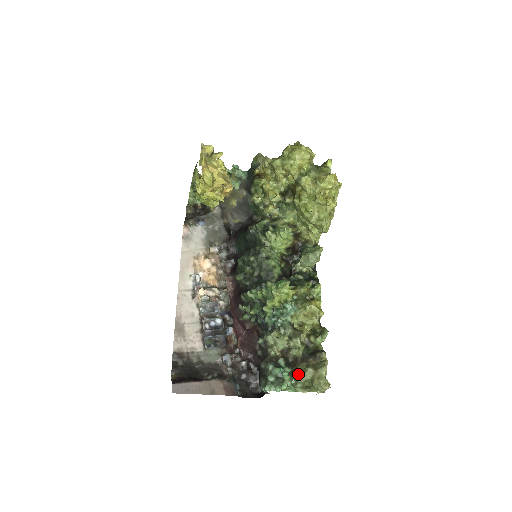
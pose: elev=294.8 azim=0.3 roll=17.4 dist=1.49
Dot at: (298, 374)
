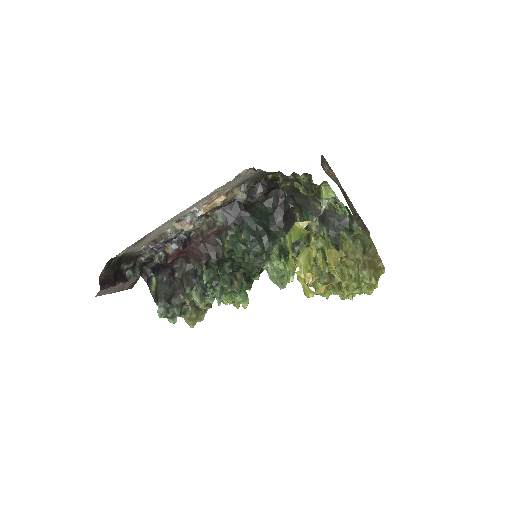
Dot at: (186, 315)
